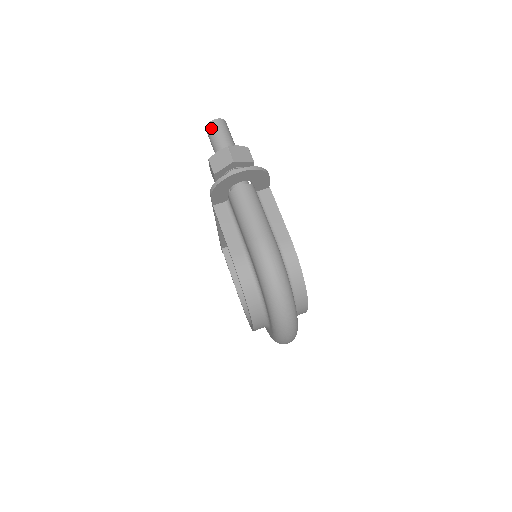
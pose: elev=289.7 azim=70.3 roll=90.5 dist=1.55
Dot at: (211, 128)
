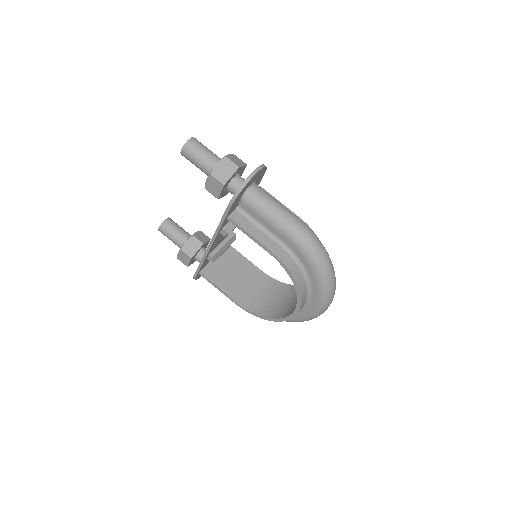
Dot at: (191, 147)
